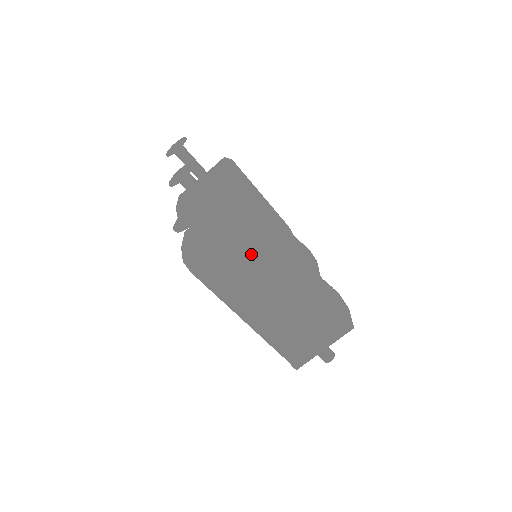
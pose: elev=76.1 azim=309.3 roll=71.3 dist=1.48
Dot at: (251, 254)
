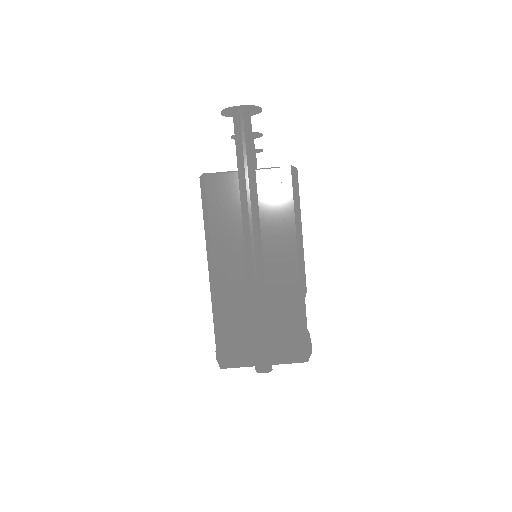
Dot at: (265, 197)
